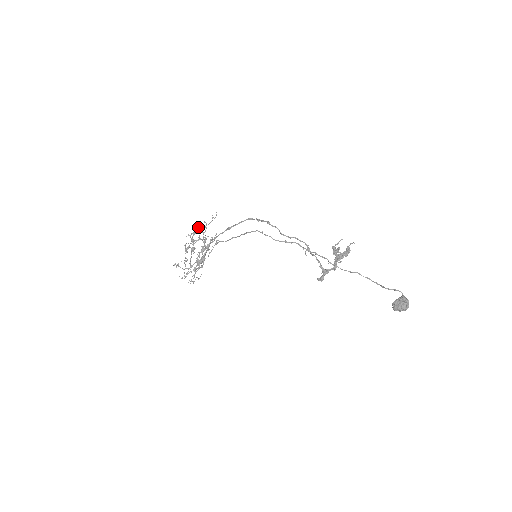
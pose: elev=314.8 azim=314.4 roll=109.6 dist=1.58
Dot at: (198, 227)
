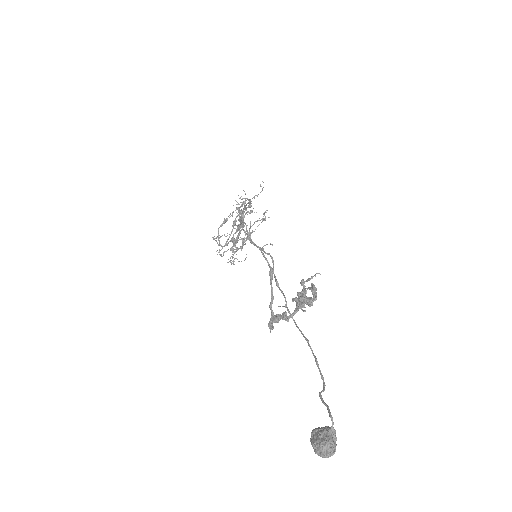
Dot at: occluded
